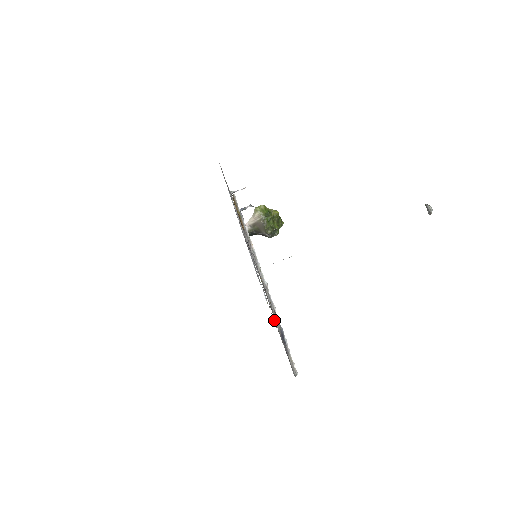
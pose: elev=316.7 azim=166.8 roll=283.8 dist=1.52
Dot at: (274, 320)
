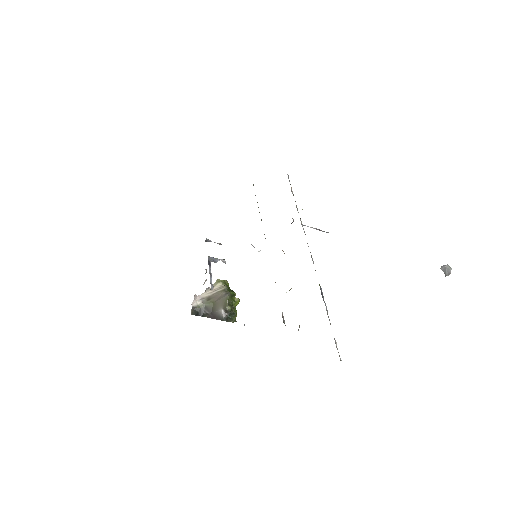
Dot at: (282, 316)
